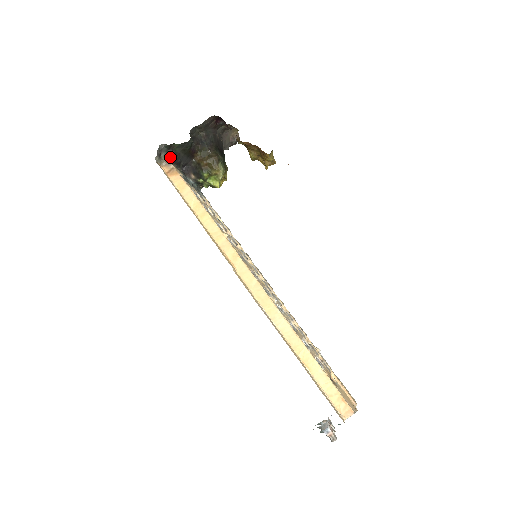
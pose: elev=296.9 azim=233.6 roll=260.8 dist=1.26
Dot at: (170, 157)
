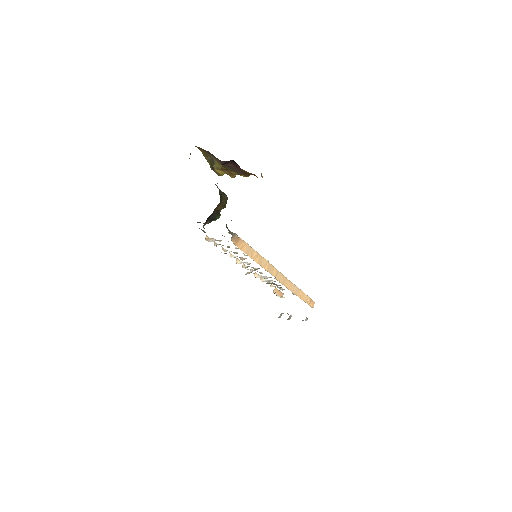
Dot at: occluded
